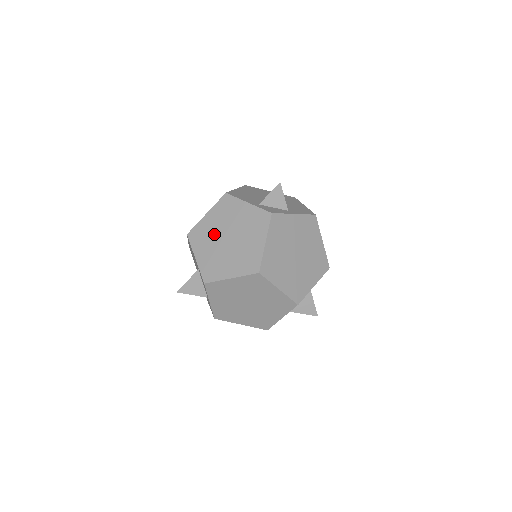
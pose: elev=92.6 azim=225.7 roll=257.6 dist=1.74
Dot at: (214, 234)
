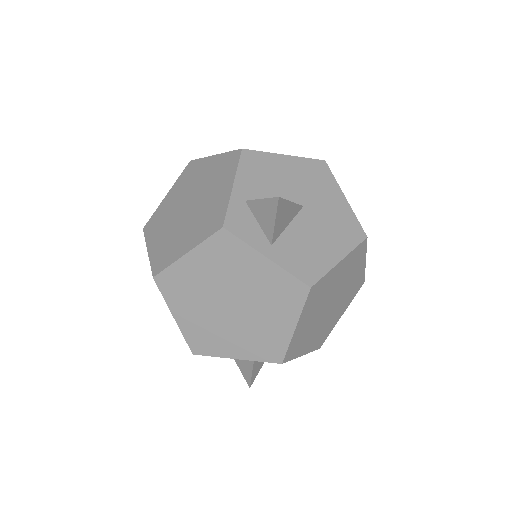
Dot at: (192, 187)
